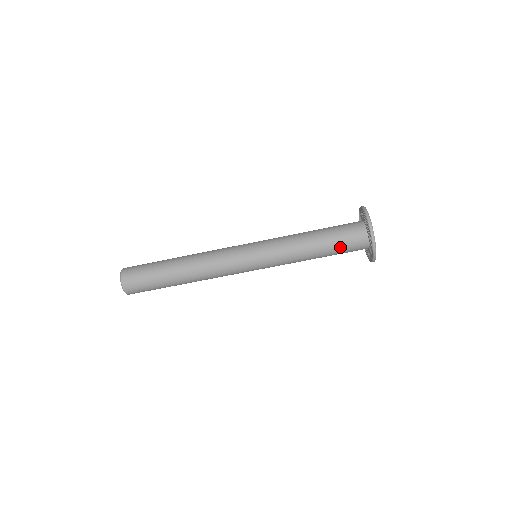
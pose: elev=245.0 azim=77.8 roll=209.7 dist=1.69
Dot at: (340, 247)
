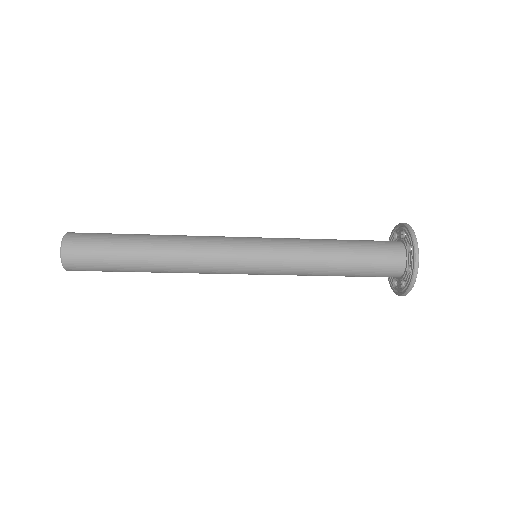
Dot at: occluded
